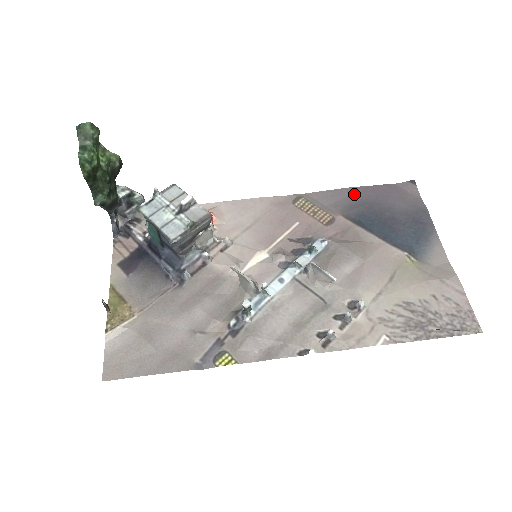
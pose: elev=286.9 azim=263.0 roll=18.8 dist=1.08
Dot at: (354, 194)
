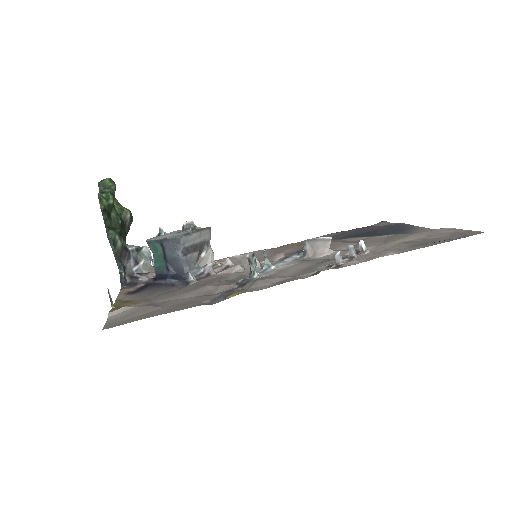
Dot at: (336, 234)
